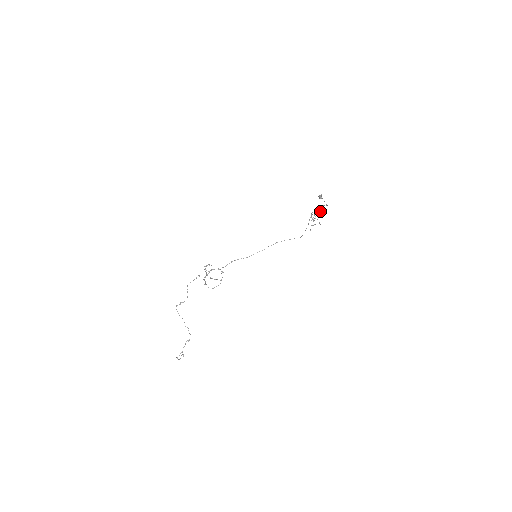
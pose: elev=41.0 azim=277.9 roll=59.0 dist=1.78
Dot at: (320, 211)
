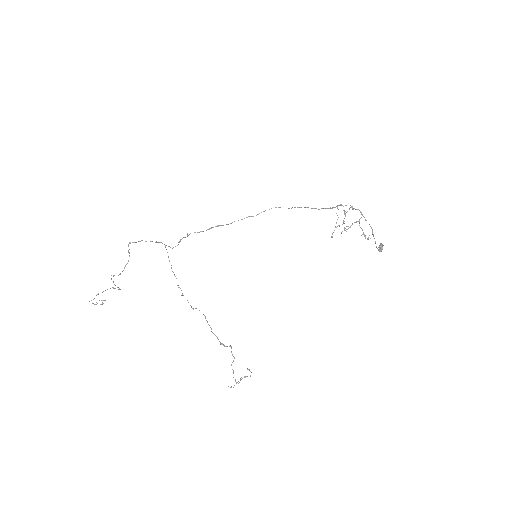
Dot at: occluded
